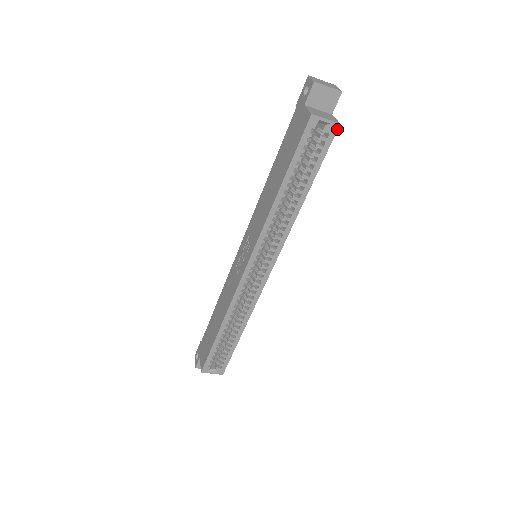
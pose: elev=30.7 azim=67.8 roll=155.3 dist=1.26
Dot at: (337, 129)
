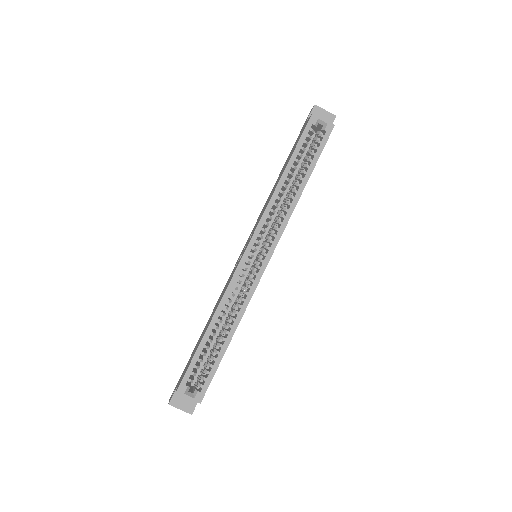
Dot at: (332, 129)
